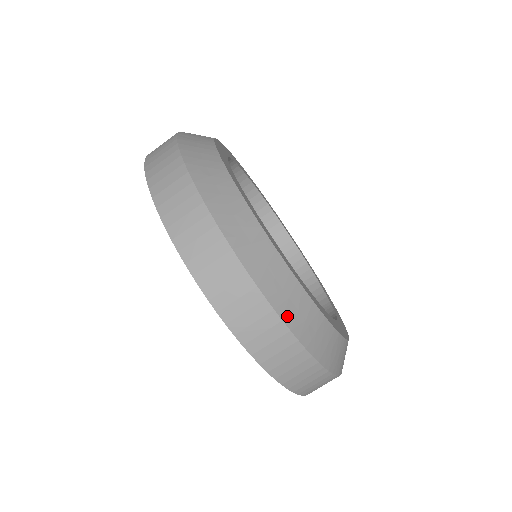
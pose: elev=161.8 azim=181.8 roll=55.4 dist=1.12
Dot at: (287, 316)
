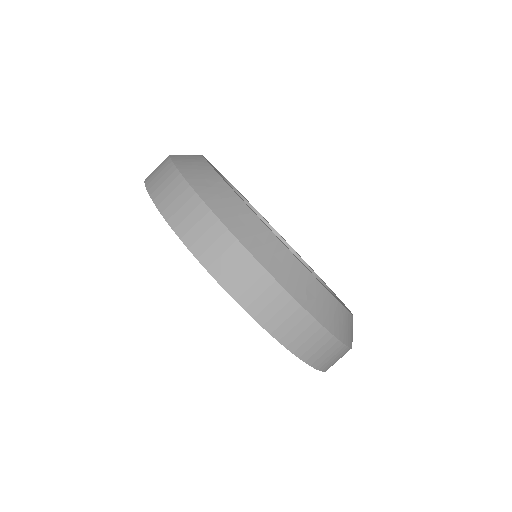
Dot at: (197, 185)
